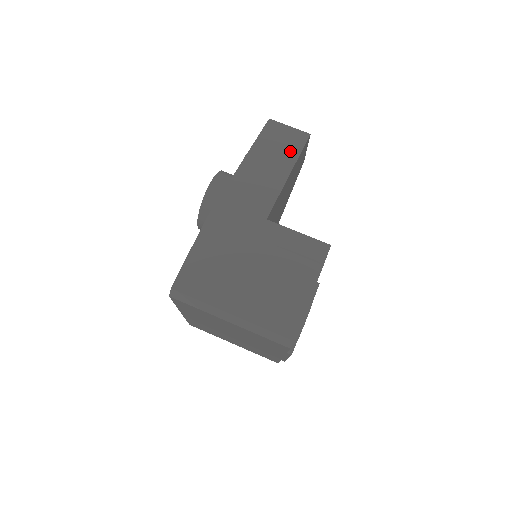
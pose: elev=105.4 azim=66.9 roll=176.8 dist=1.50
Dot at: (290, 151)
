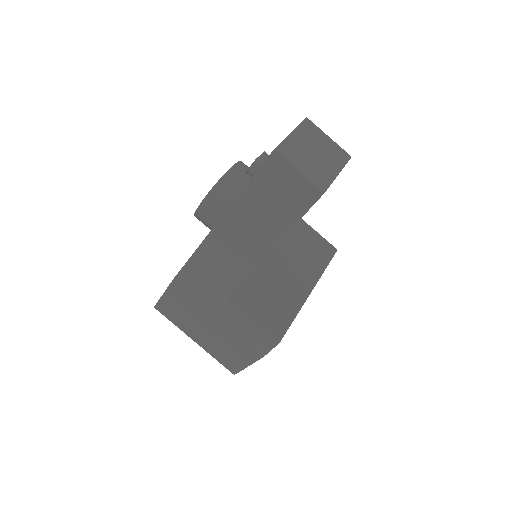
Dot at: (282, 218)
